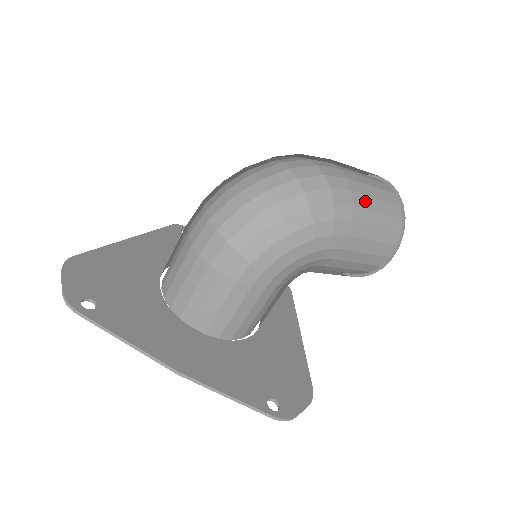
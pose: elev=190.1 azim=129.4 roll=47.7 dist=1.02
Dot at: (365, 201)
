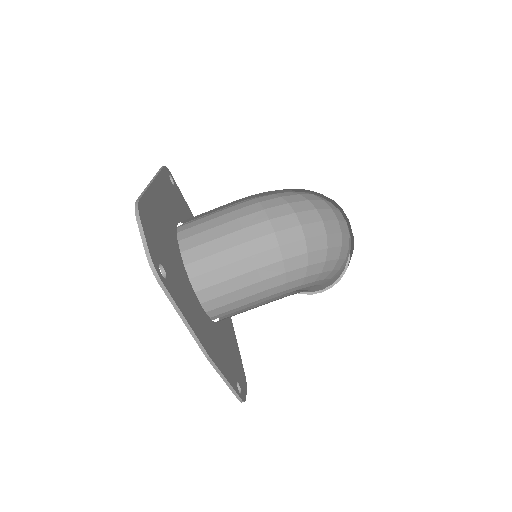
Dot at: occluded
